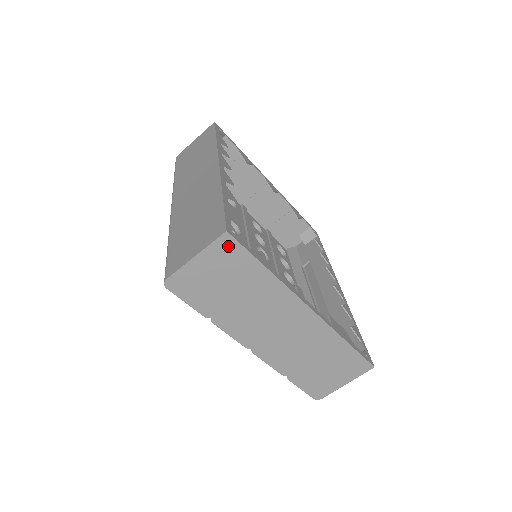
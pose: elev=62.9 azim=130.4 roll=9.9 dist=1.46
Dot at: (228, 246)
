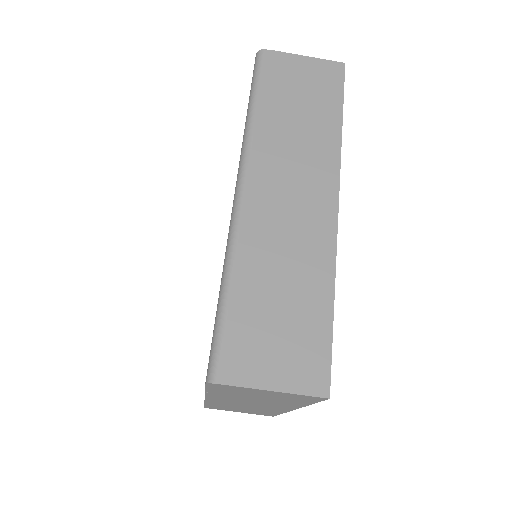
Dot at: (311, 398)
